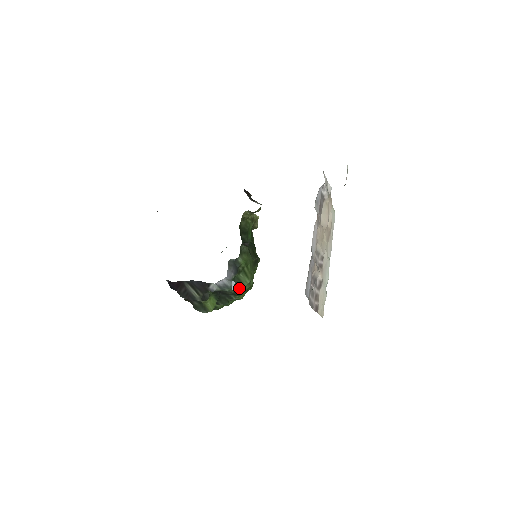
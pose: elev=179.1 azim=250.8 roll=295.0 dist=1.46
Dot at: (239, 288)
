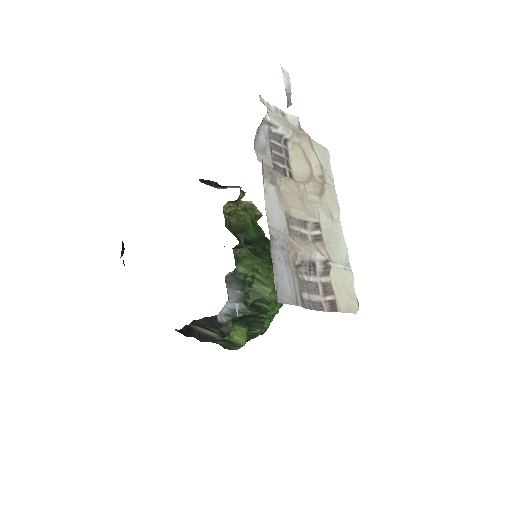
Dot at: (262, 303)
